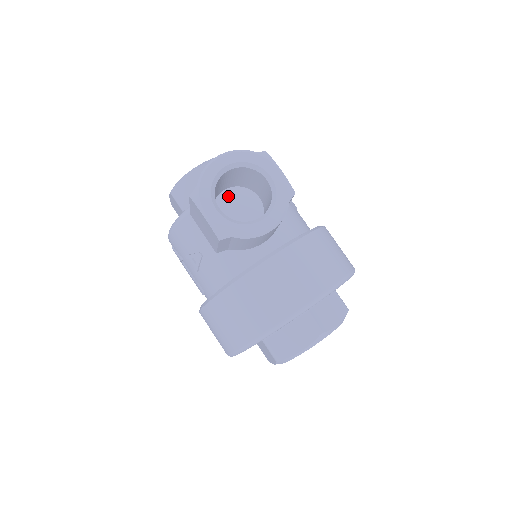
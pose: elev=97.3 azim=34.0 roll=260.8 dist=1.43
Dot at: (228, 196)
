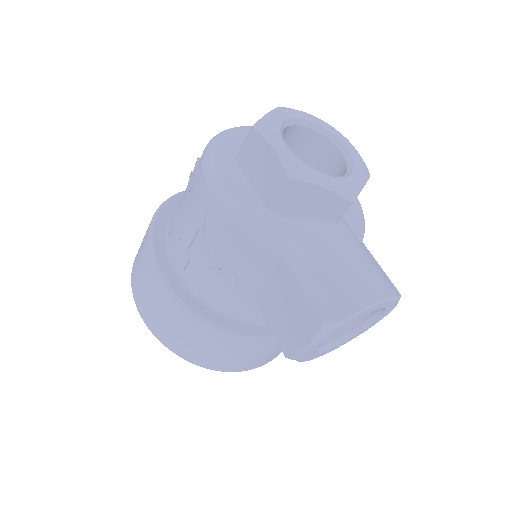
Dot at: occluded
